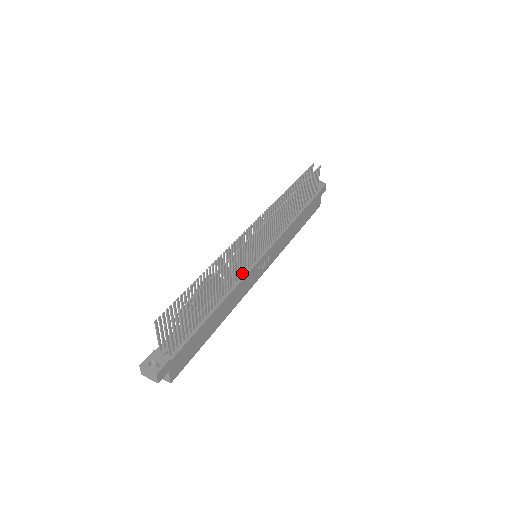
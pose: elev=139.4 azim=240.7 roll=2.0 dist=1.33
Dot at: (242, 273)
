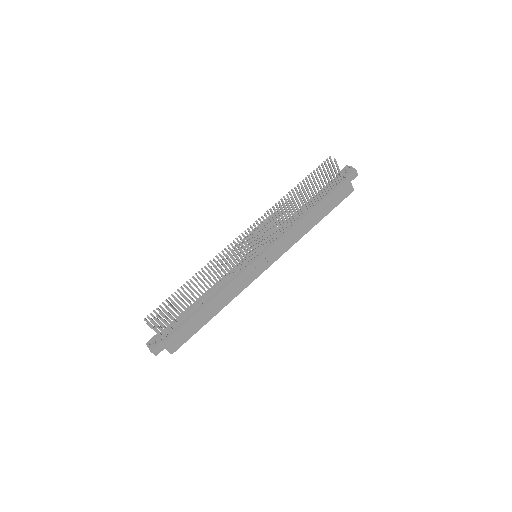
Dot at: (235, 274)
